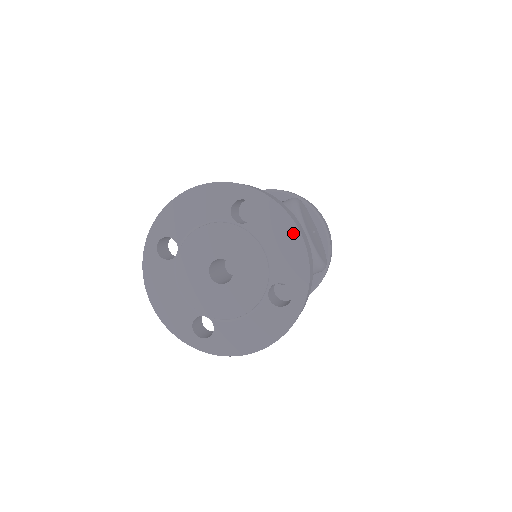
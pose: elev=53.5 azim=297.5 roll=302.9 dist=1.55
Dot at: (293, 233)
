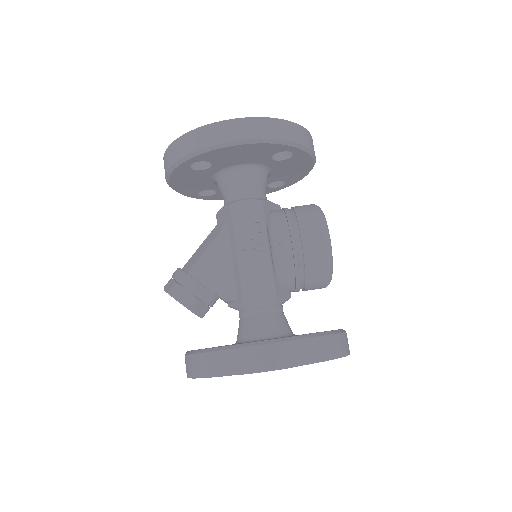
Dot at: occluded
